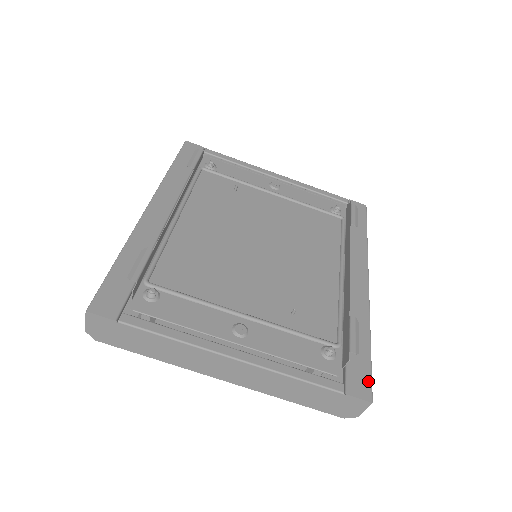
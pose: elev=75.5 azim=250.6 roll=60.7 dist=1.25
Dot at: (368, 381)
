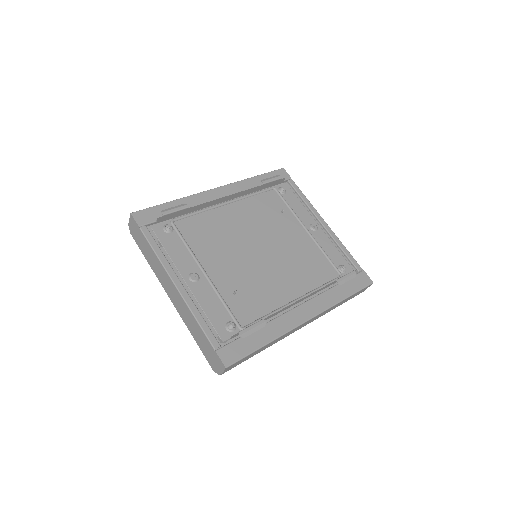
Dot at: (237, 358)
